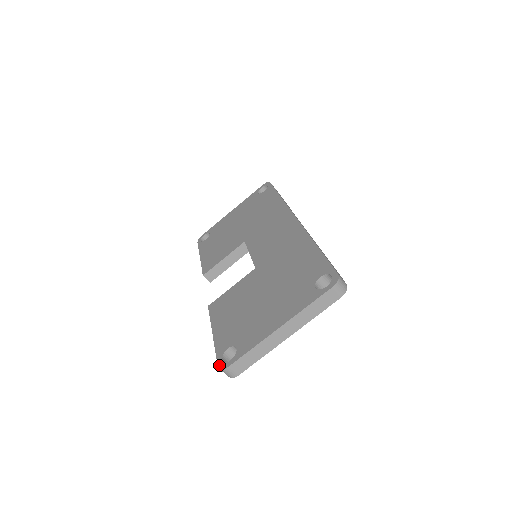
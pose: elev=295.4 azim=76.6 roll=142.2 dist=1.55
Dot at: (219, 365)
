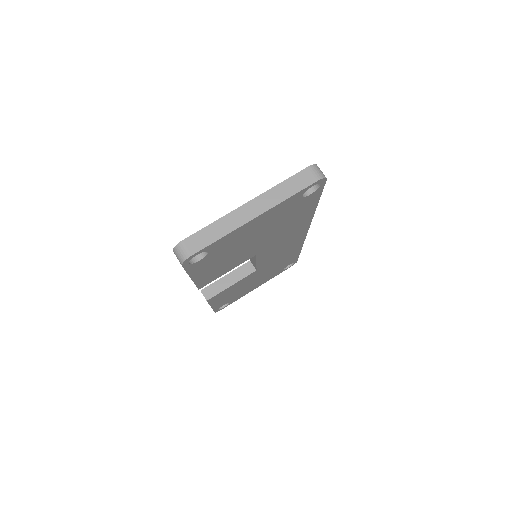
Dot at: (175, 249)
